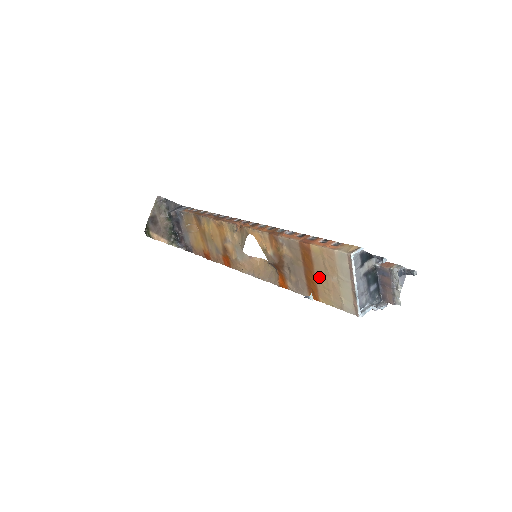
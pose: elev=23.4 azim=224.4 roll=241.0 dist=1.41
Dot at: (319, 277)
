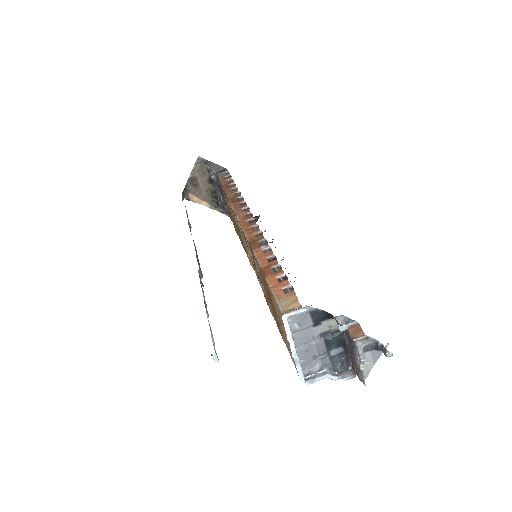
Dot at: (277, 317)
